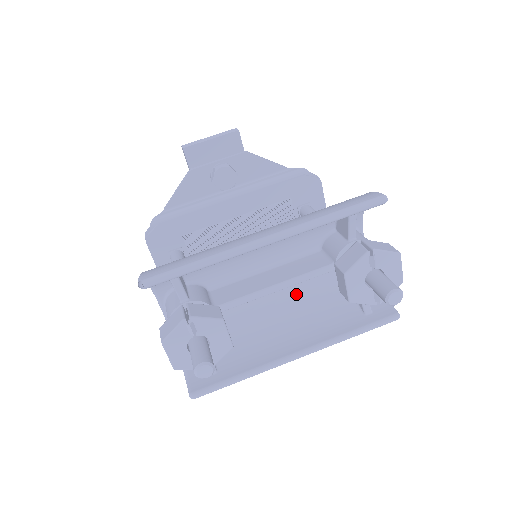
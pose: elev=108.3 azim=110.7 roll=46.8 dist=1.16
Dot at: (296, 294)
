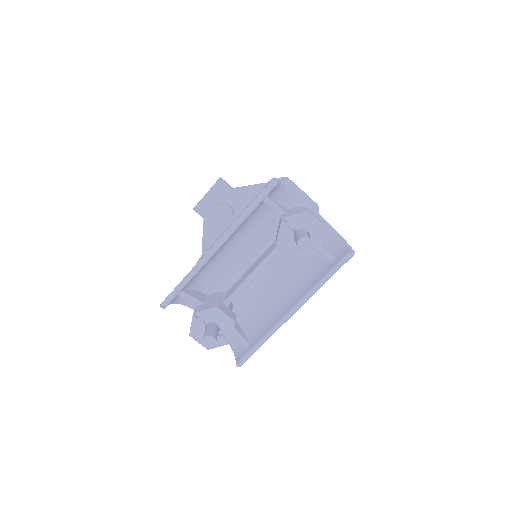
Dot at: (284, 270)
